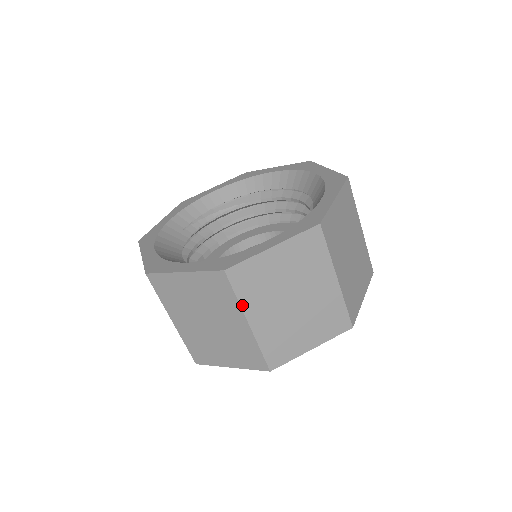
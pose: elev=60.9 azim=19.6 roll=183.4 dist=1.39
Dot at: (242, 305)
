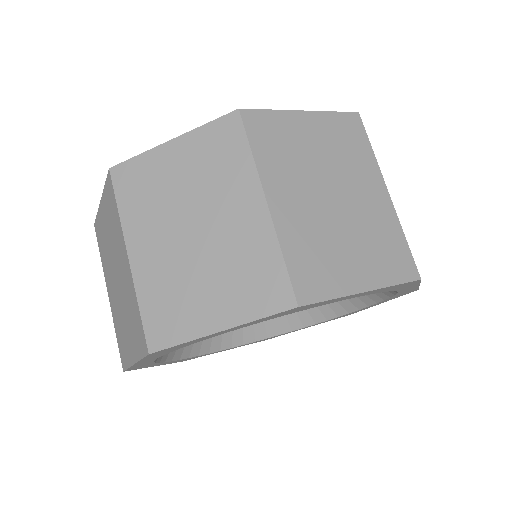
Dot at: (123, 223)
